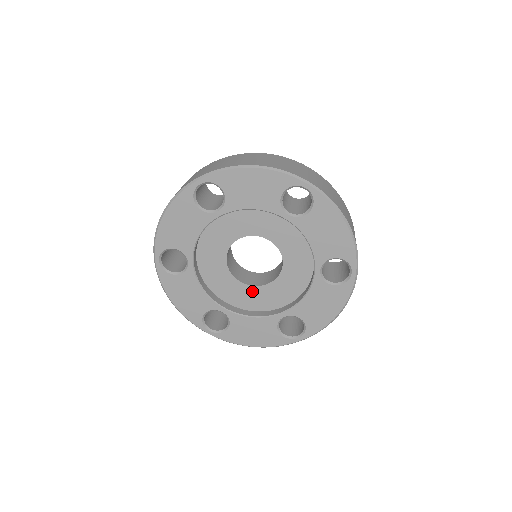
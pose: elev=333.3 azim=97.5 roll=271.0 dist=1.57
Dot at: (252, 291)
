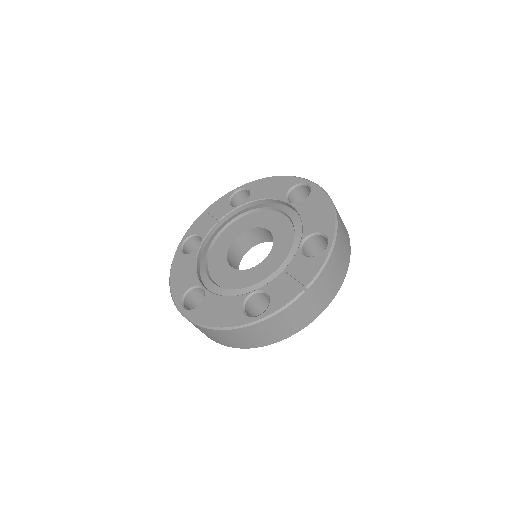
Dot at: occluded
